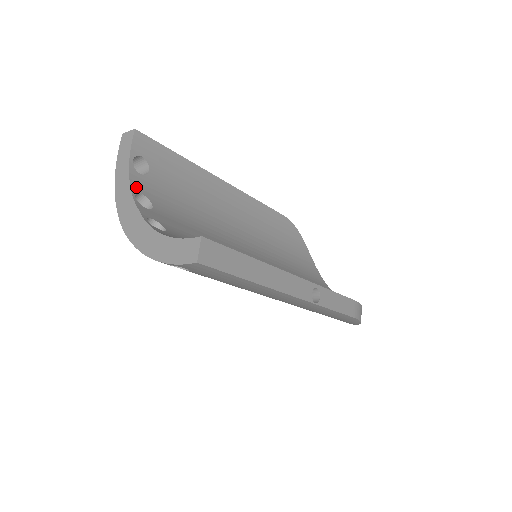
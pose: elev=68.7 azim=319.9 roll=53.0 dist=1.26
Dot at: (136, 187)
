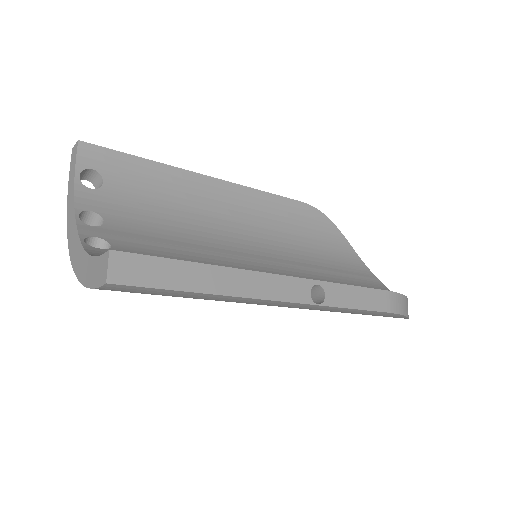
Dot at: (83, 204)
